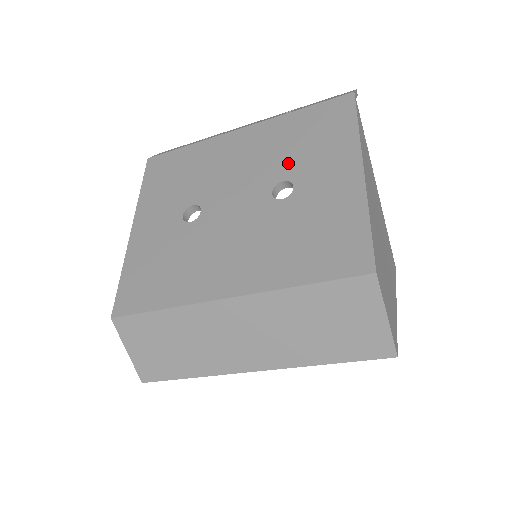
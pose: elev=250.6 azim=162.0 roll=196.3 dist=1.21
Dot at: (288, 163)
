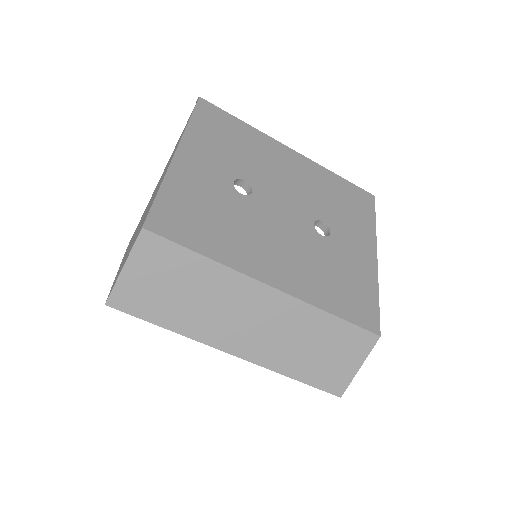
Dot at: (328, 210)
